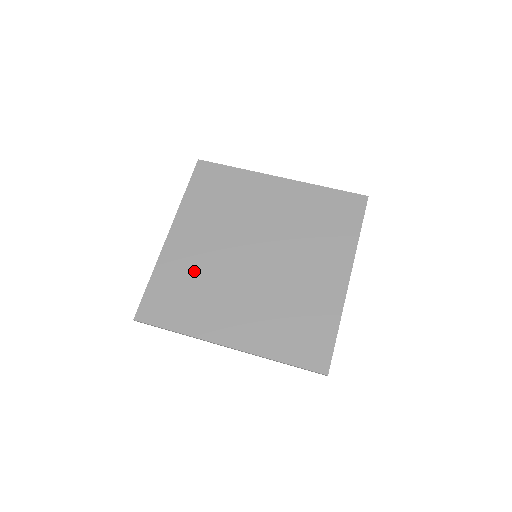
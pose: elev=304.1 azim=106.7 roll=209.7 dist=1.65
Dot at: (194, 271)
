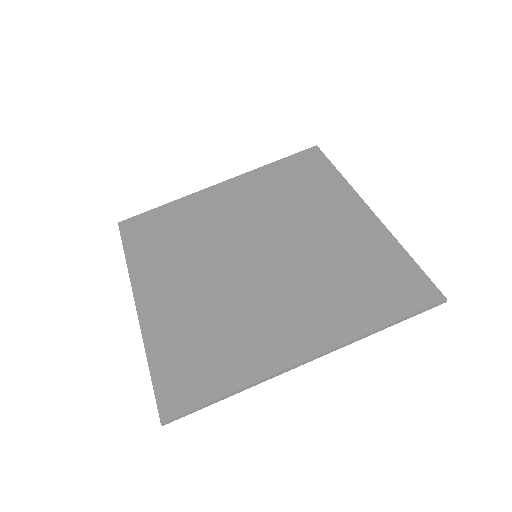
Dot at: (197, 225)
